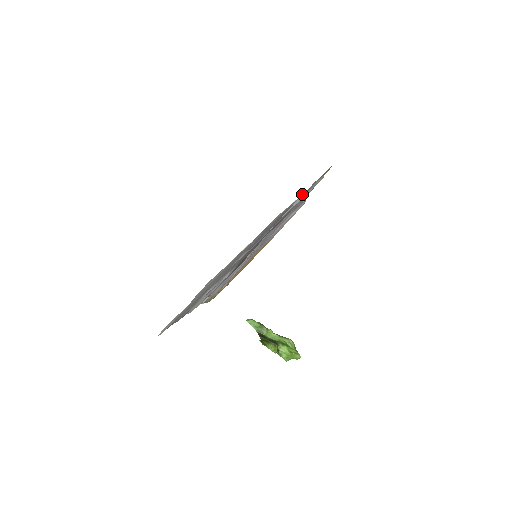
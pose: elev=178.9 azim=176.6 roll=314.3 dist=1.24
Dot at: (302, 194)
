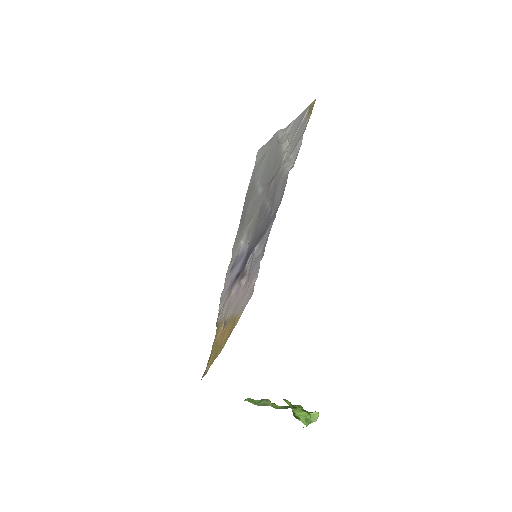
Dot at: (286, 171)
